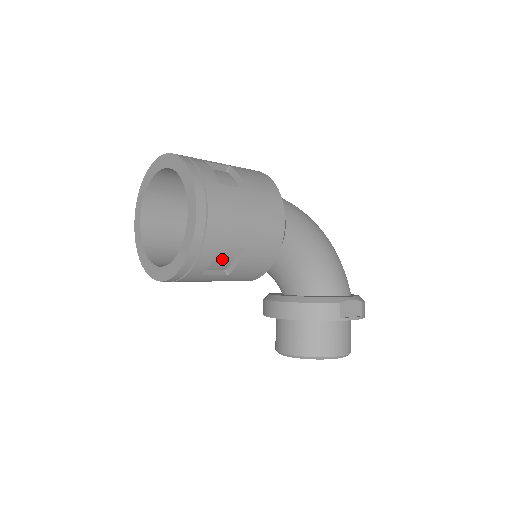
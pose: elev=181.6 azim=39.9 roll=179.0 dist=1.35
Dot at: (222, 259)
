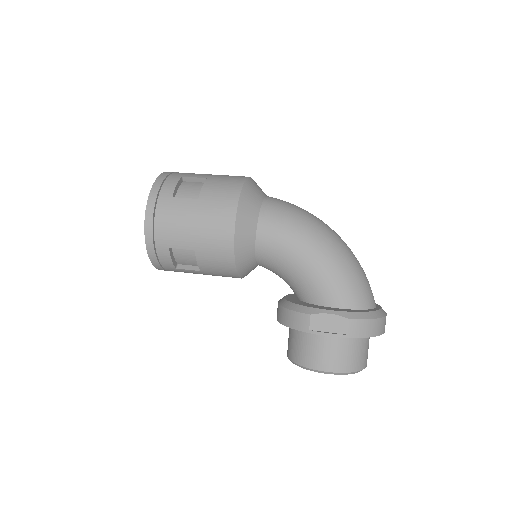
Dot at: (187, 257)
